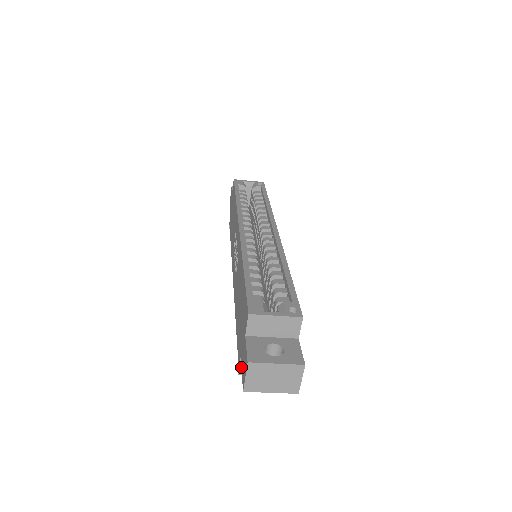
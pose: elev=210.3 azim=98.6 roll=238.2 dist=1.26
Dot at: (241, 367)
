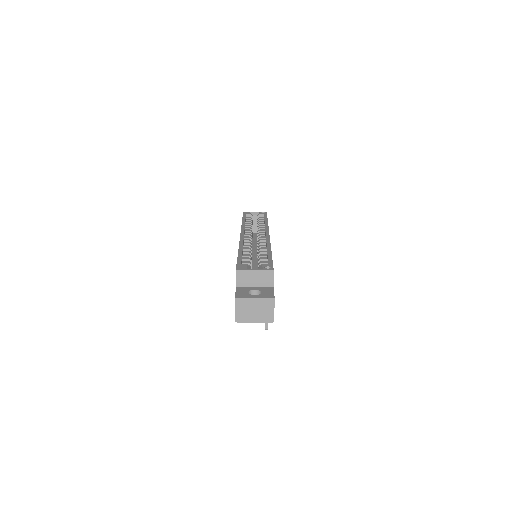
Dot at: occluded
